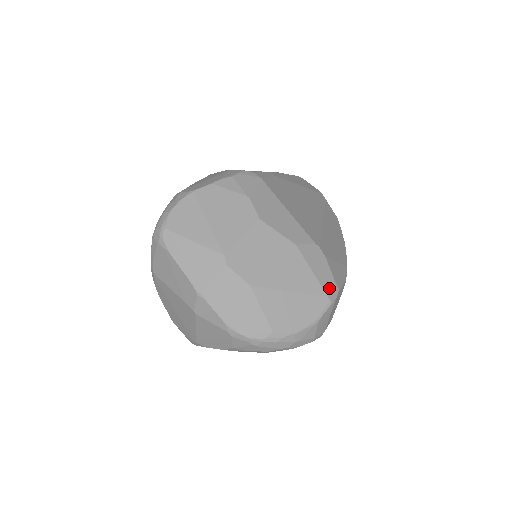
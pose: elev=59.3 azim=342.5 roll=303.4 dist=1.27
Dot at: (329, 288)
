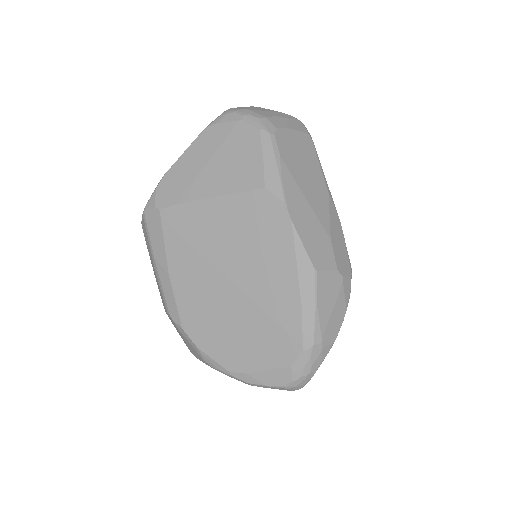
Dot at: occluded
